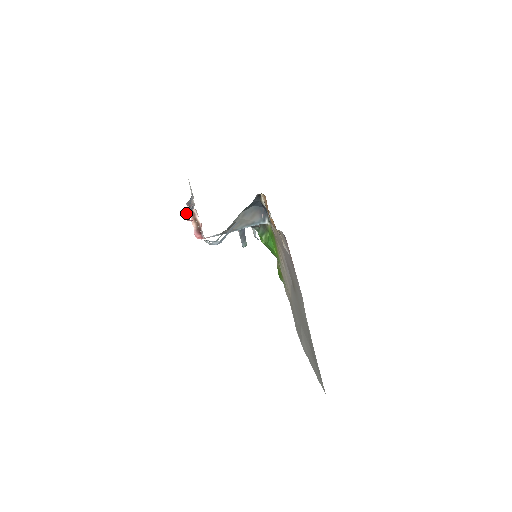
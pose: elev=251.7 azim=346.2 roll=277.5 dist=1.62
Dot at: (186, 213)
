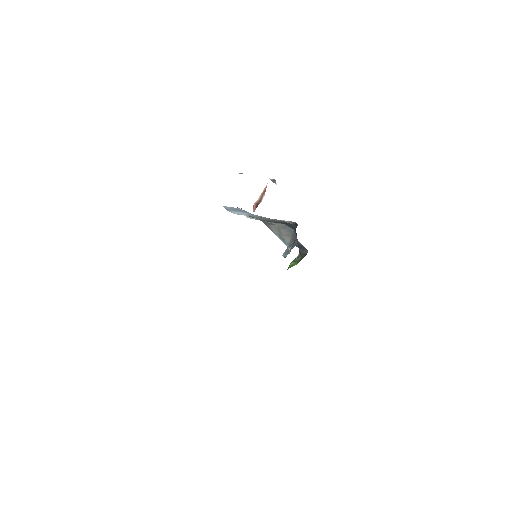
Dot at: occluded
